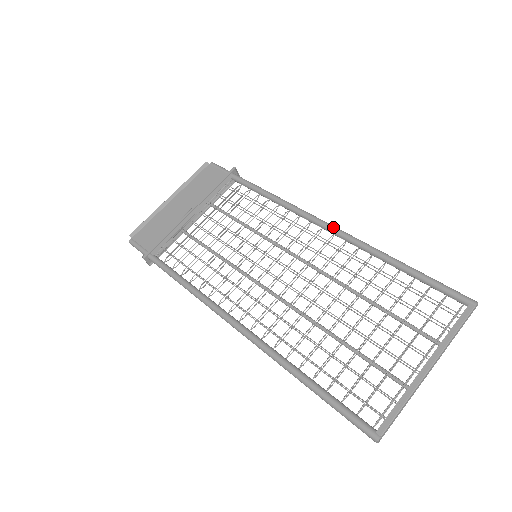
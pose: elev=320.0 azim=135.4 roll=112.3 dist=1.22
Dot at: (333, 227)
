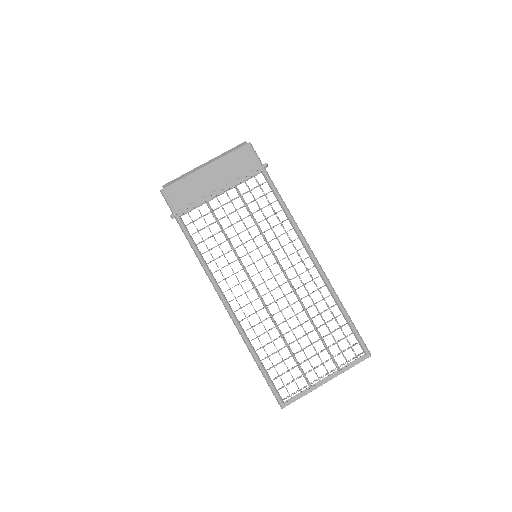
Dot at: (316, 261)
